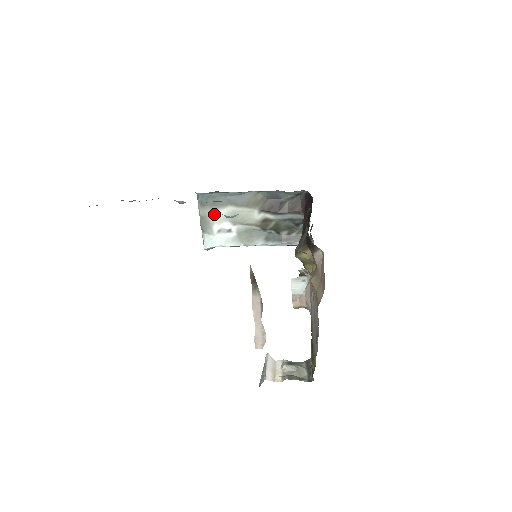
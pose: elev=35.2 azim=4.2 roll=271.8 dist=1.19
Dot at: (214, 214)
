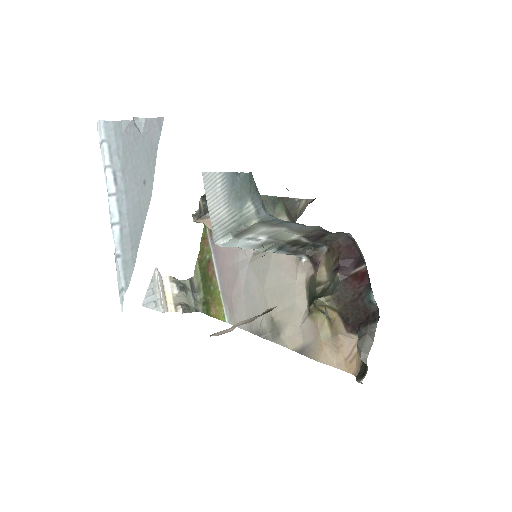
Dot at: (262, 229)
